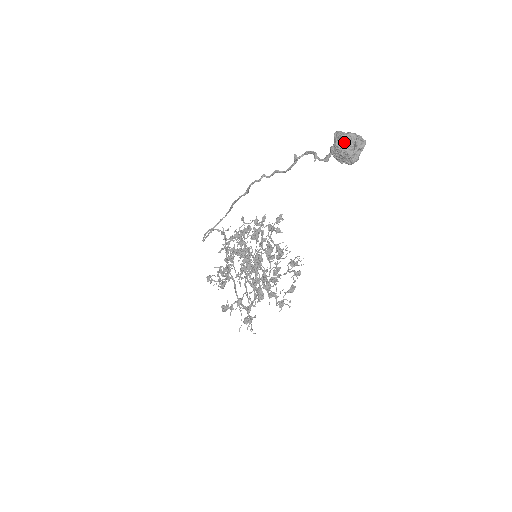
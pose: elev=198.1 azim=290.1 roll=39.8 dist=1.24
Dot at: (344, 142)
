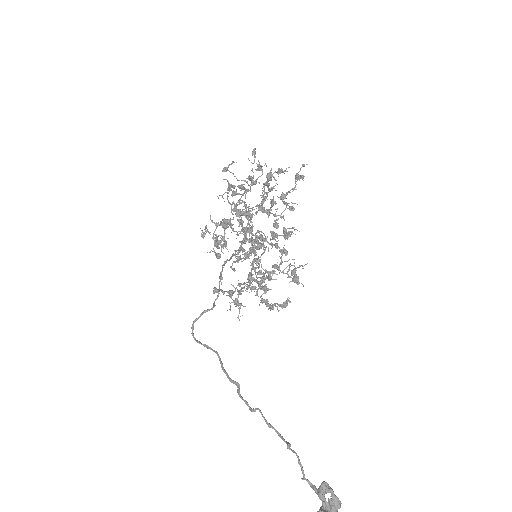
Dot at: out of frame
